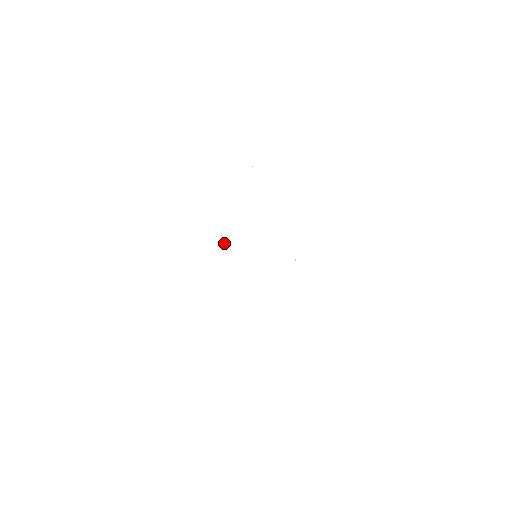
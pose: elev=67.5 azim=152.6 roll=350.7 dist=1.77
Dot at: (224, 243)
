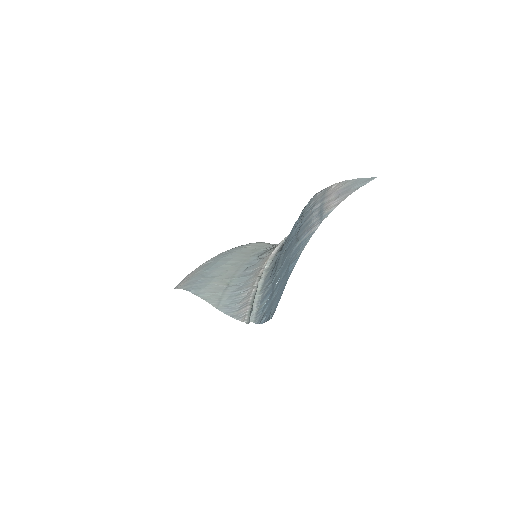
Dot at: (227, 284)
